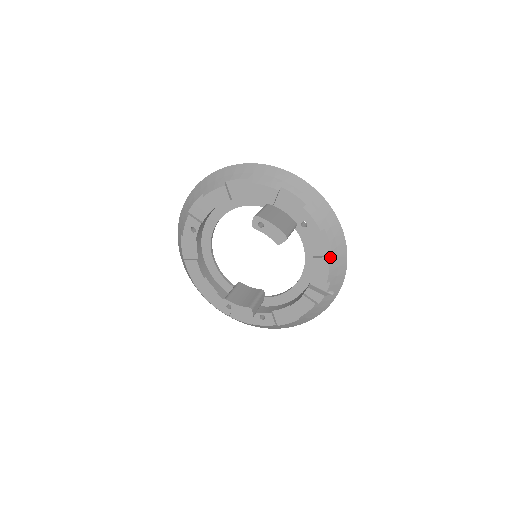
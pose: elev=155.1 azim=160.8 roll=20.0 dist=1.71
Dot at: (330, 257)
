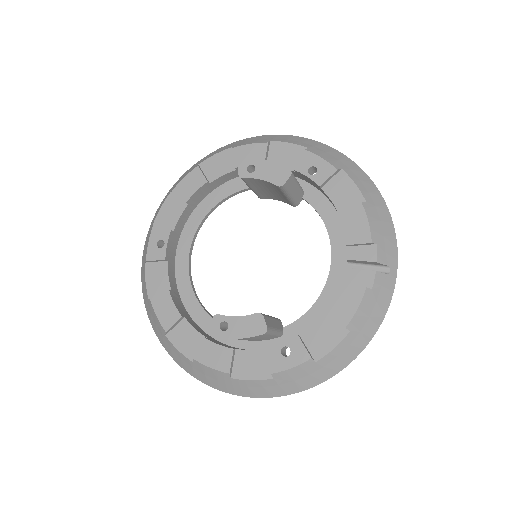
Dot at: (363, 203)
